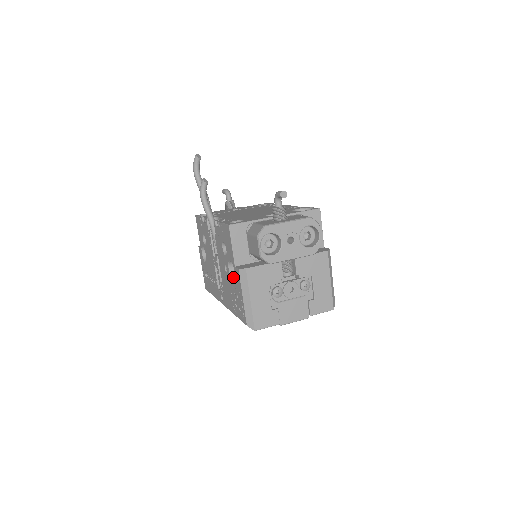
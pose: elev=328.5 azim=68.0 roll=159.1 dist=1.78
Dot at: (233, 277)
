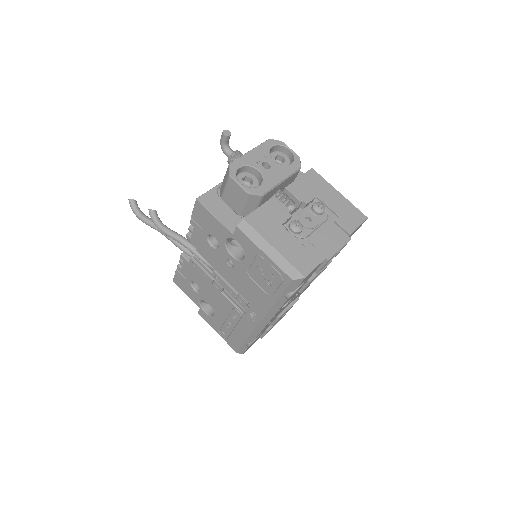
Dot at: (242, 259)
